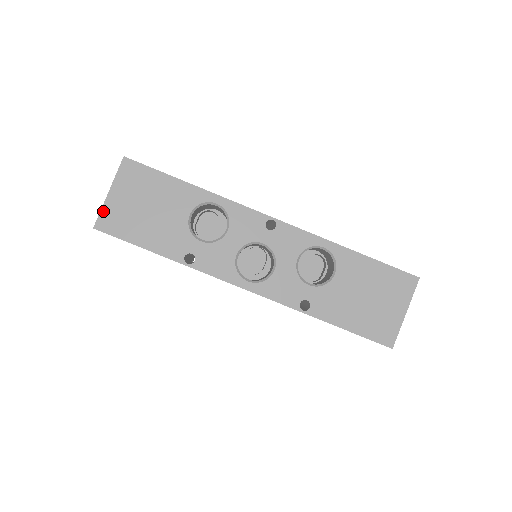
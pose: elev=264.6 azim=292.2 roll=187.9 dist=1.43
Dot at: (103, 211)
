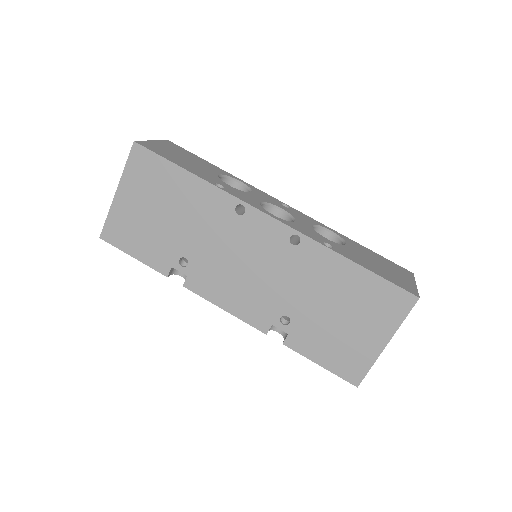
Dot at: (145, 142)
